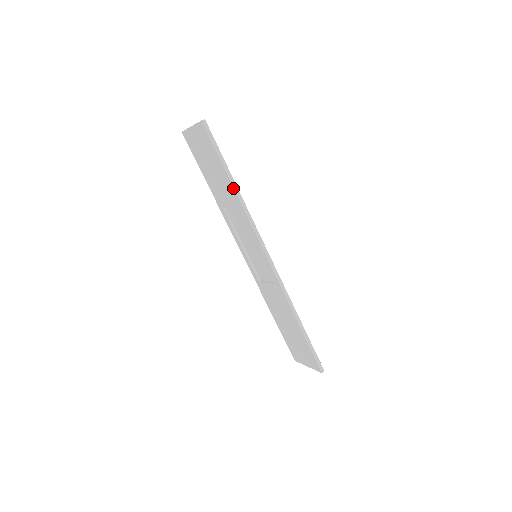
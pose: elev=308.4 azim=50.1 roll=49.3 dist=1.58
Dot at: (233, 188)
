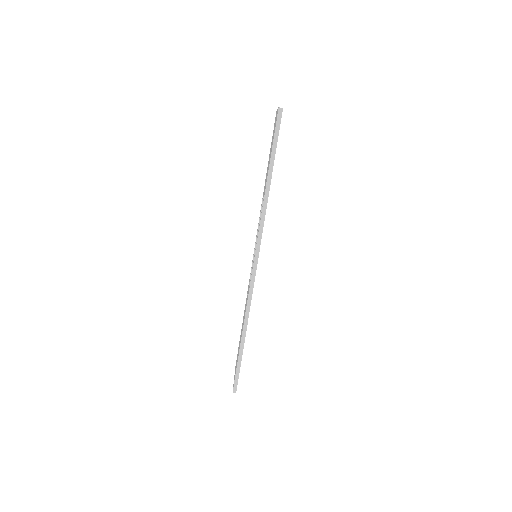
Dot at: (266, 183)
